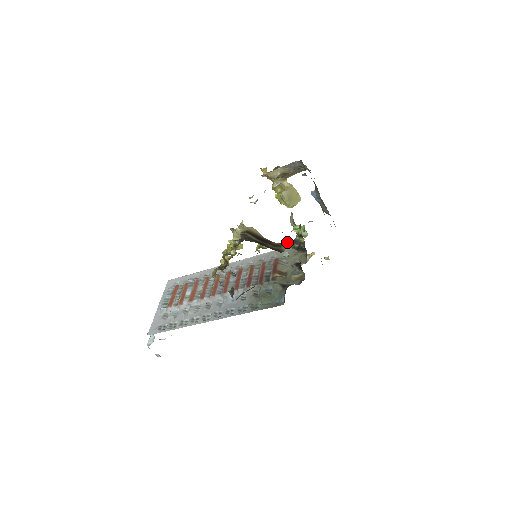
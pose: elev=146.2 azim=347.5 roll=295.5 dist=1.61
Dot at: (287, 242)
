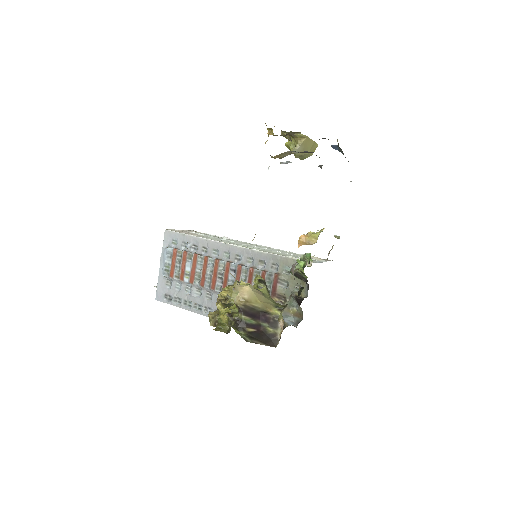
Dot at: occluded
